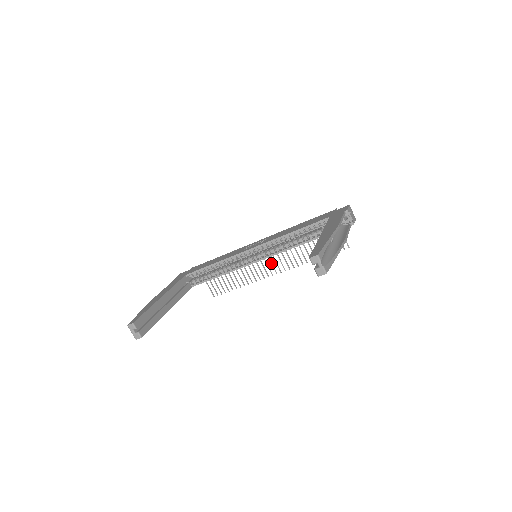
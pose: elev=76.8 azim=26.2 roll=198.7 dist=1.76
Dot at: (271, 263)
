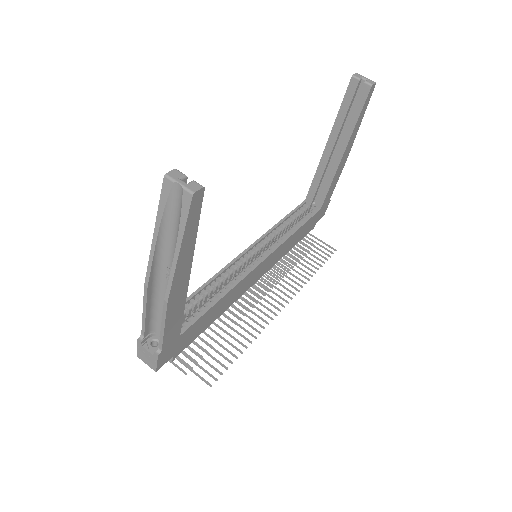
Dot at: (269, 296)
